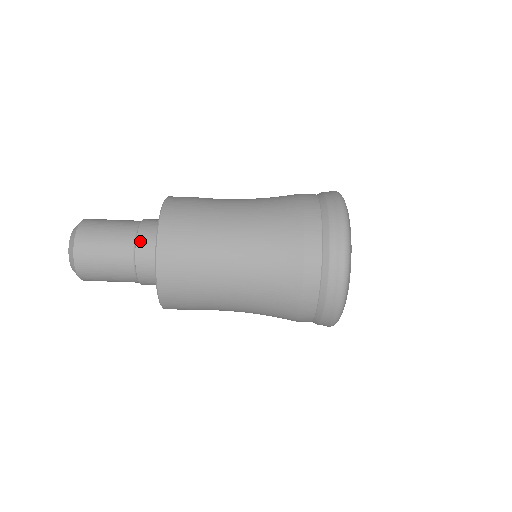
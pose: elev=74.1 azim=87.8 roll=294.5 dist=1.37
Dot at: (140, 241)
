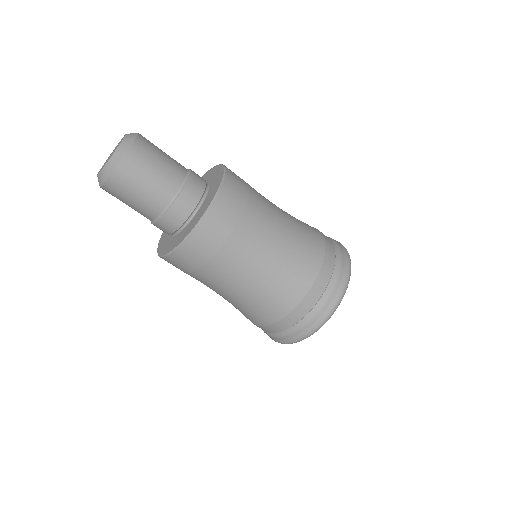
Dot at: (183, 197)
